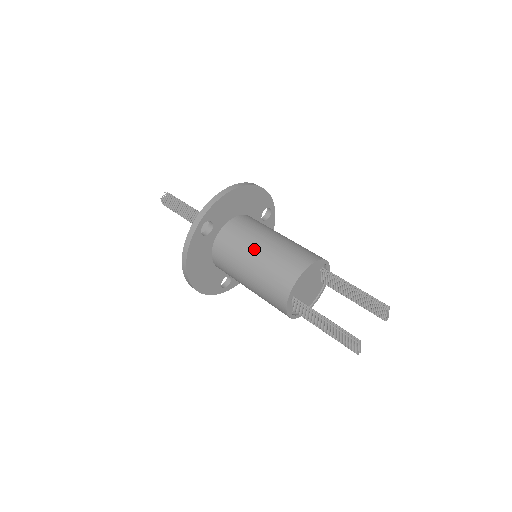
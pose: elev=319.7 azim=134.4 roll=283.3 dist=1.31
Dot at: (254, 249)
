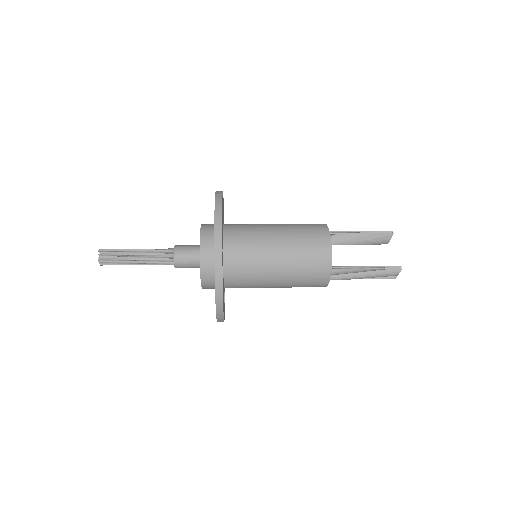
Dot at: (273, 248)
